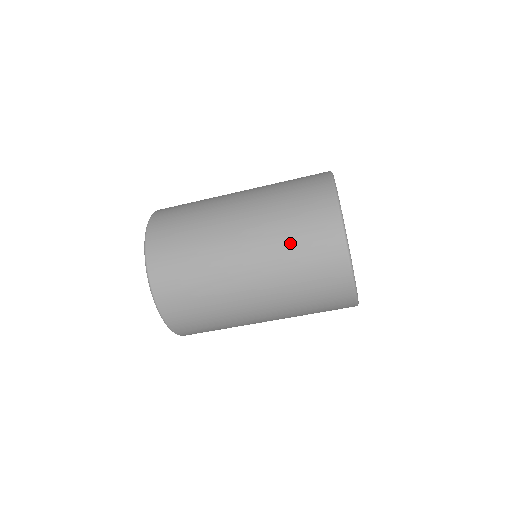
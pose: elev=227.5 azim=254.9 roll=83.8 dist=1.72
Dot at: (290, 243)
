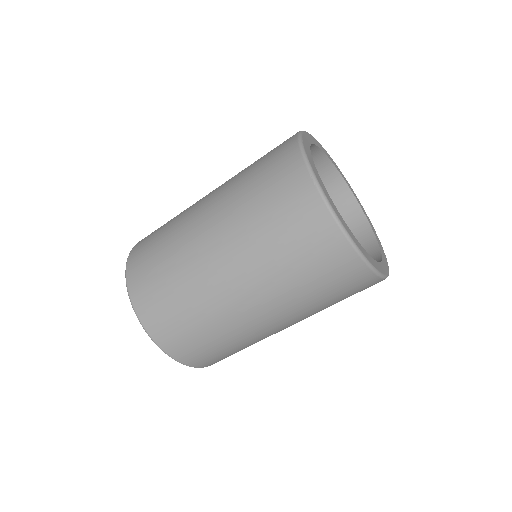
Dot at: (248, 170)
